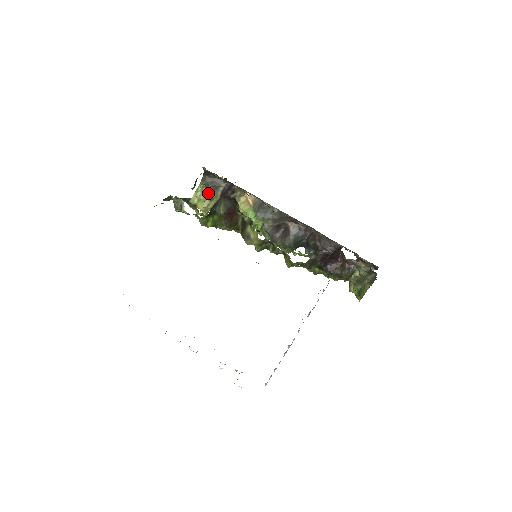
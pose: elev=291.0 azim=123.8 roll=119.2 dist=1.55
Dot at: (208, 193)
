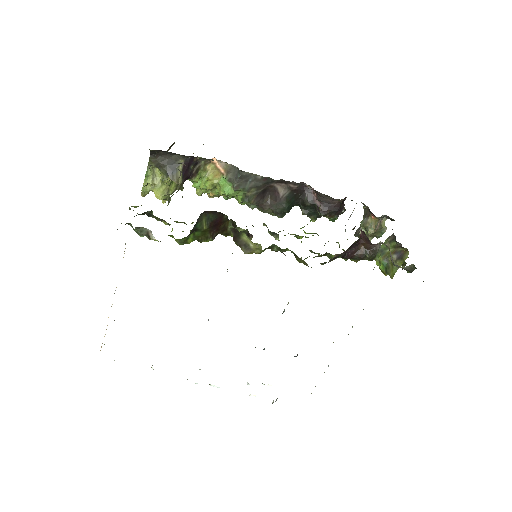
Dot at: (164, 178)
